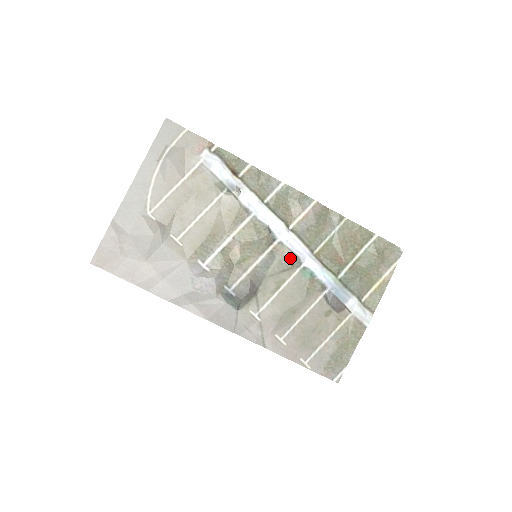
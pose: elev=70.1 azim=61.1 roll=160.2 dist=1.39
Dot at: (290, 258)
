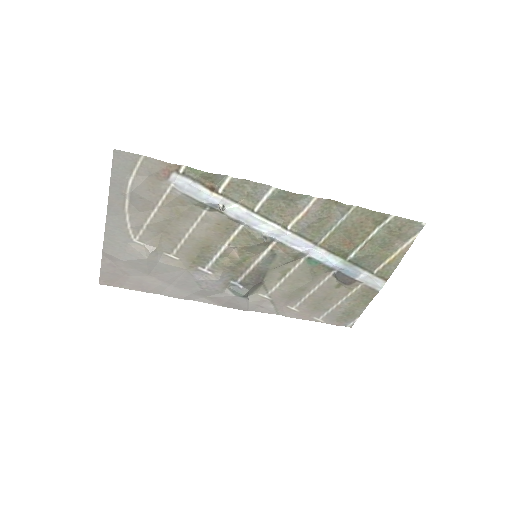
Dot at: (292, 254)
